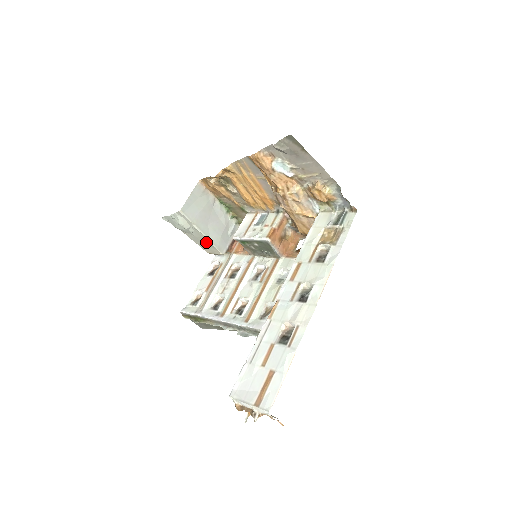
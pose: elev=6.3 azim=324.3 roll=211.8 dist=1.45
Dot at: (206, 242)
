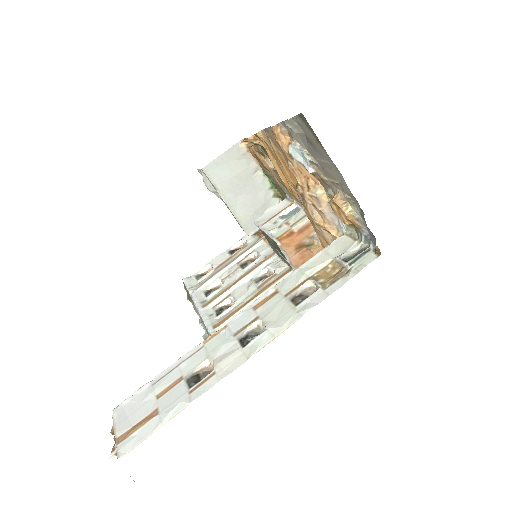
Dot at: occluded
